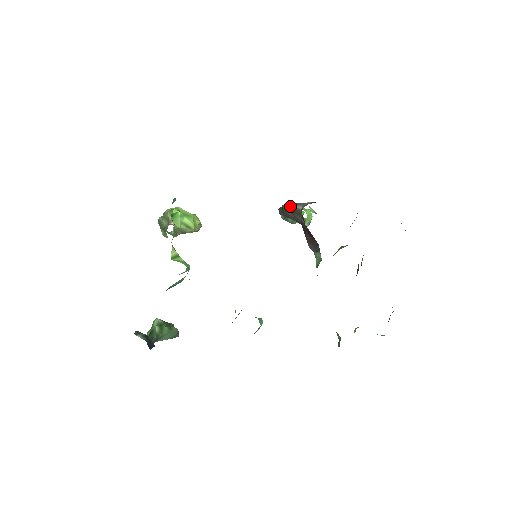
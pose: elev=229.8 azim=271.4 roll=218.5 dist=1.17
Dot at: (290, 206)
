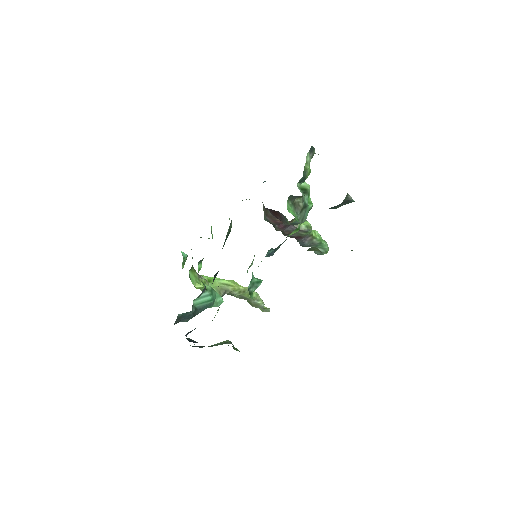
Dot at: (264, 214)
